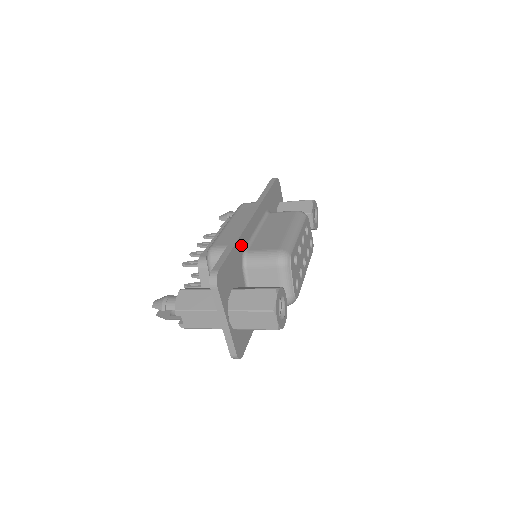
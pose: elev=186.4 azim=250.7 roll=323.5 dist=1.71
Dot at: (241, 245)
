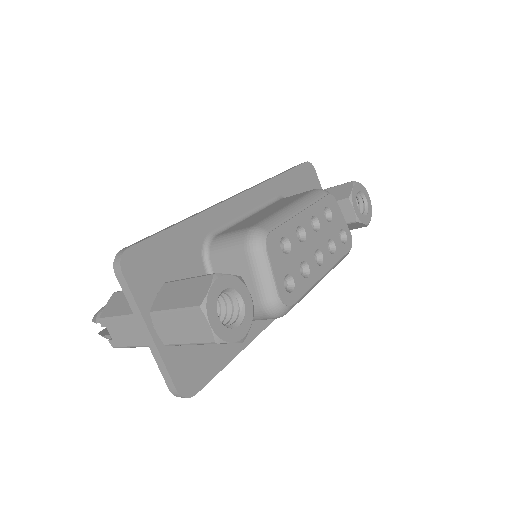
Dot at: (202, 226)
